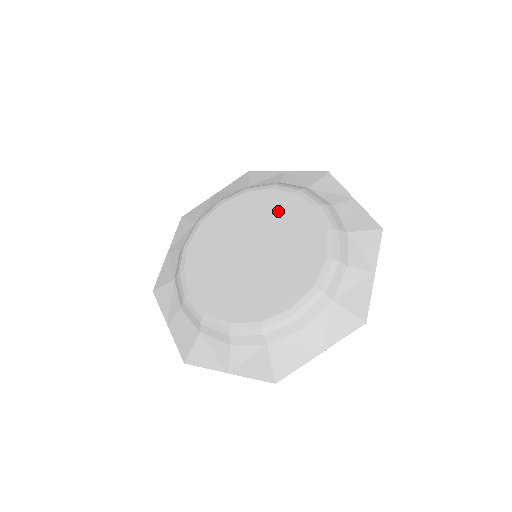
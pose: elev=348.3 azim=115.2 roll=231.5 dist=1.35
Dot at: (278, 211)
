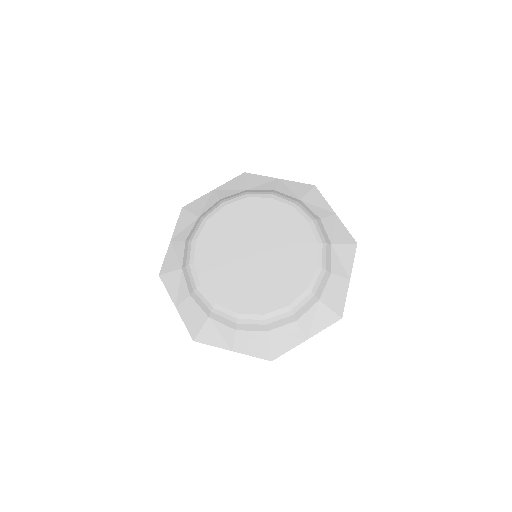
Dot at: (277, 220)
